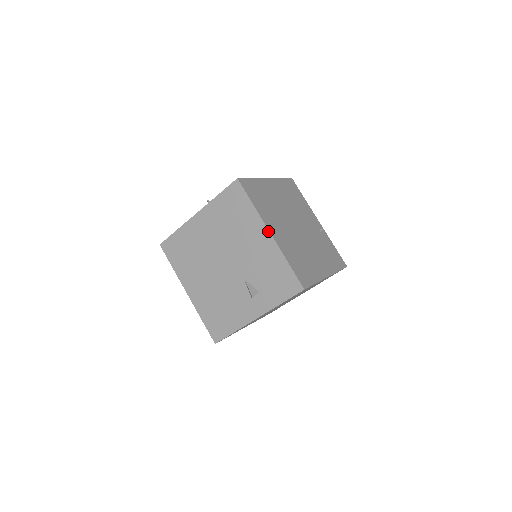
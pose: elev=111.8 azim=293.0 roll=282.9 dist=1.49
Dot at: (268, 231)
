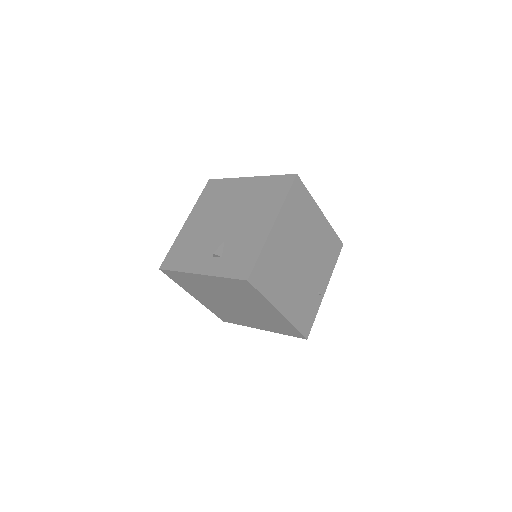
Dot at: (274, 222)
